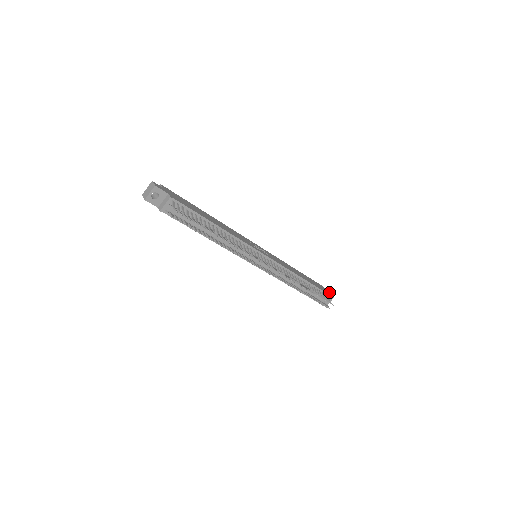
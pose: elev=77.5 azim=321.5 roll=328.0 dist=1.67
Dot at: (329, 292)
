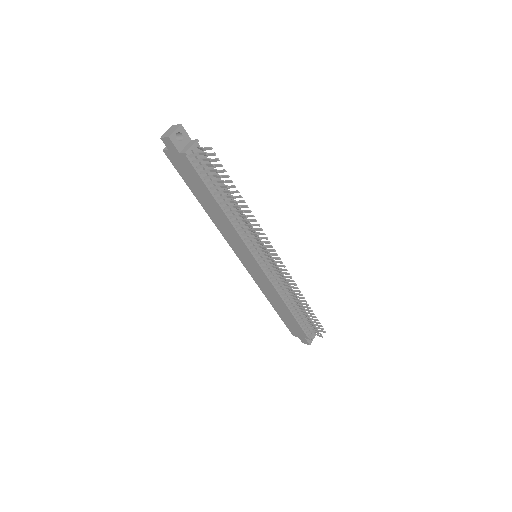
Dot at: occluded
